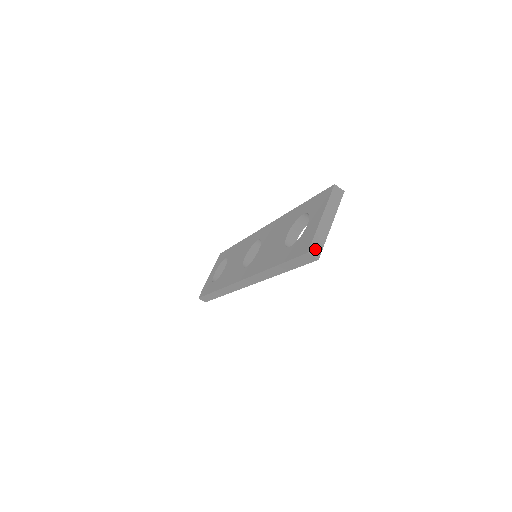
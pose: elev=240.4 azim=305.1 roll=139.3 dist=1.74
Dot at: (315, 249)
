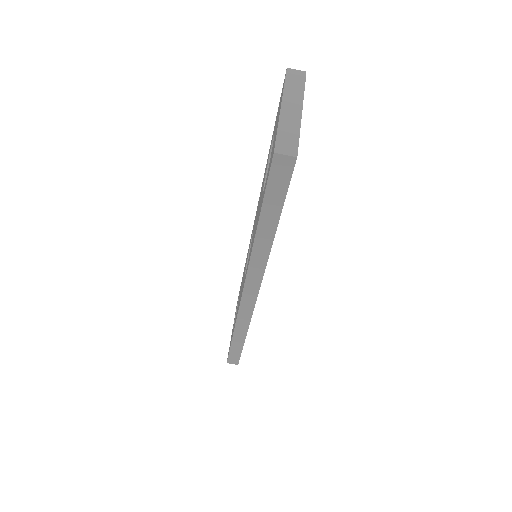
Dot at: (285, 145)
